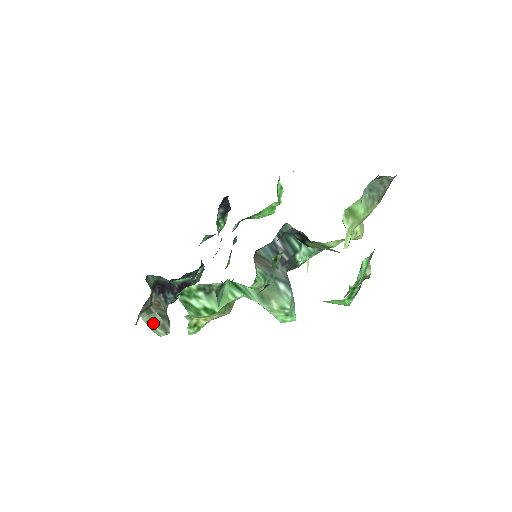
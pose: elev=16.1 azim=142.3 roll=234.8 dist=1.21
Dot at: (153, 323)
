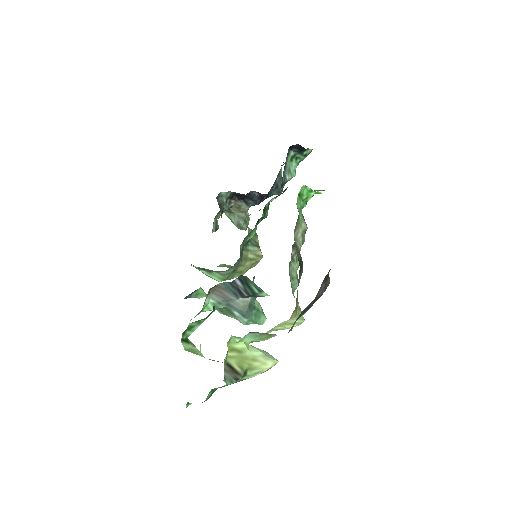
Dot at: (232, 220)
